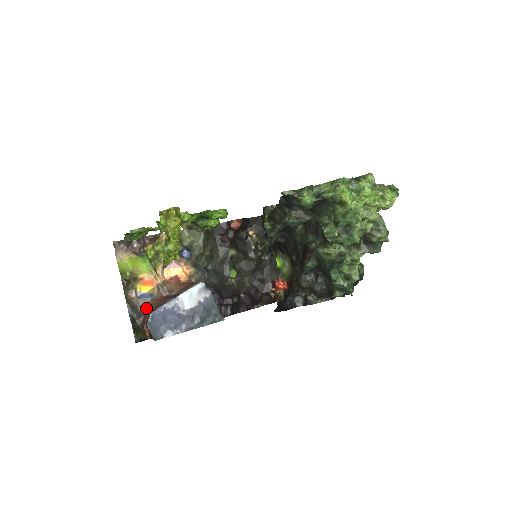
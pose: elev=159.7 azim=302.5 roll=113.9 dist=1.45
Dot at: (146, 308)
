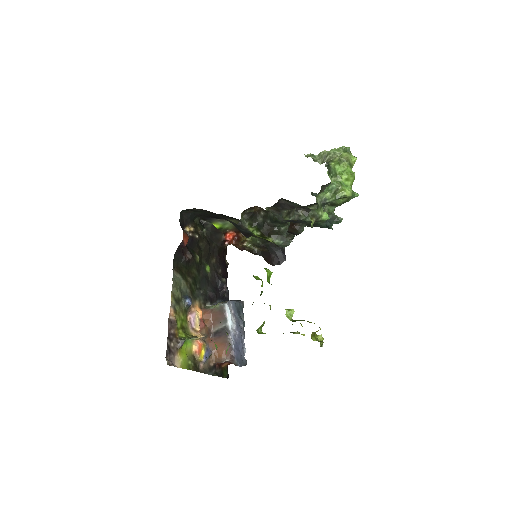
Dot at: (222, 360)
